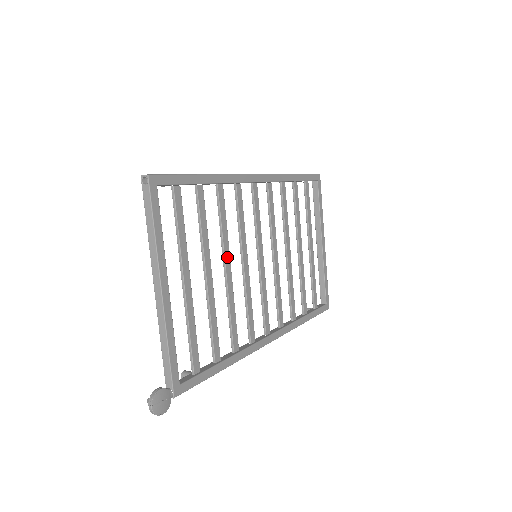
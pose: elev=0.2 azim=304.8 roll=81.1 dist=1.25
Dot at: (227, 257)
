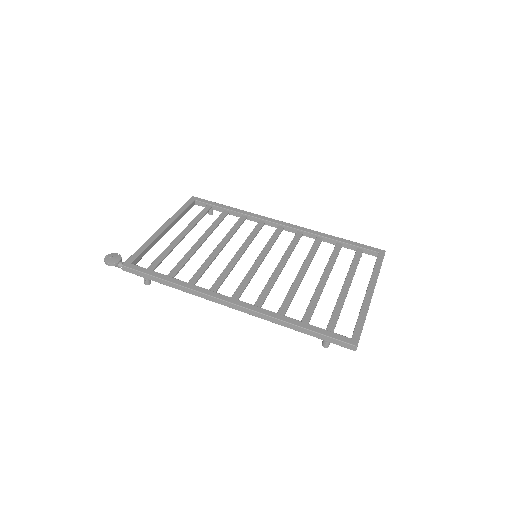
Dot at: (224, 242)
